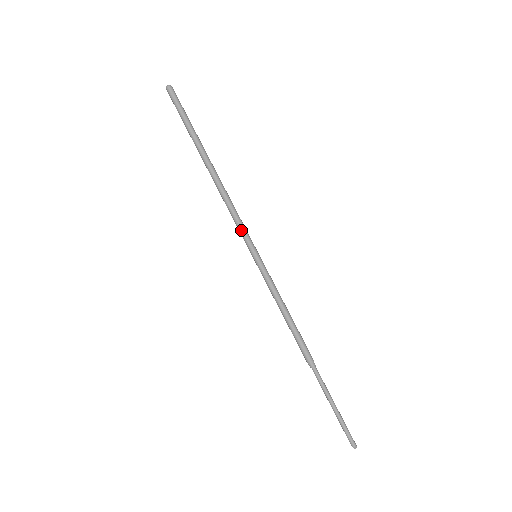
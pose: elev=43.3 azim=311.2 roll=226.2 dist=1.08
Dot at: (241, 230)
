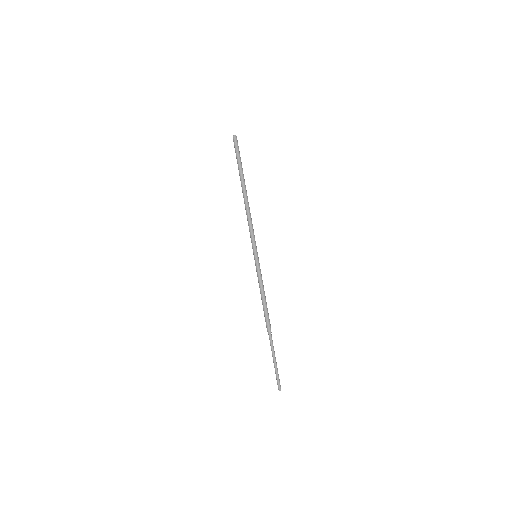
Dot at: (251, 238)
